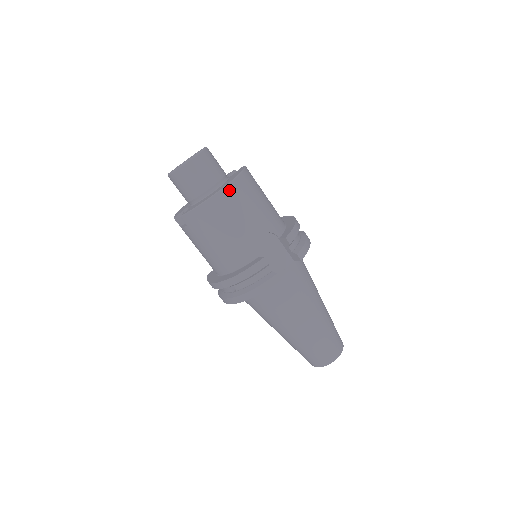
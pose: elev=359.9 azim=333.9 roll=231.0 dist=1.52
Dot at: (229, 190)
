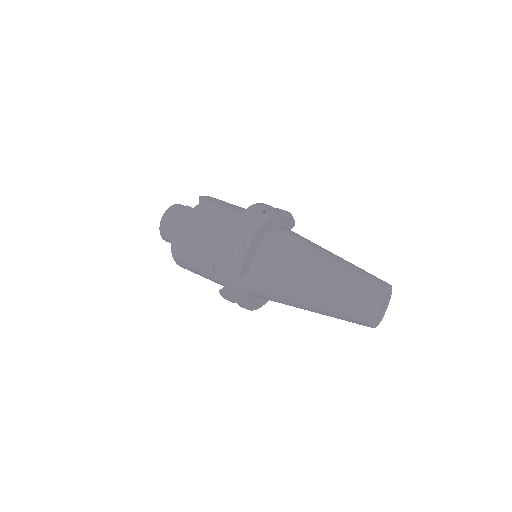
Dot at: (175, 254)
